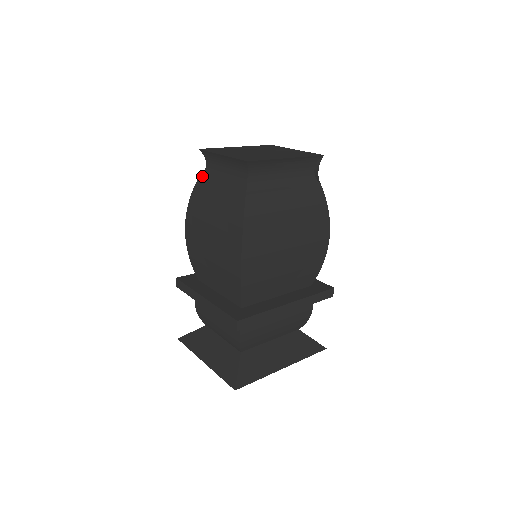
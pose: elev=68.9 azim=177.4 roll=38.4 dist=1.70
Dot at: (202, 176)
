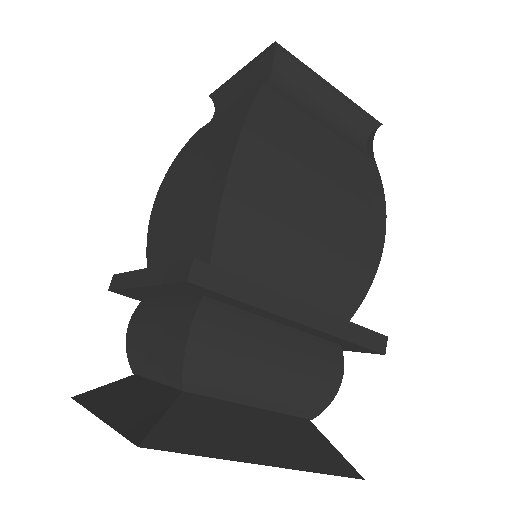
Dot at: occluded
